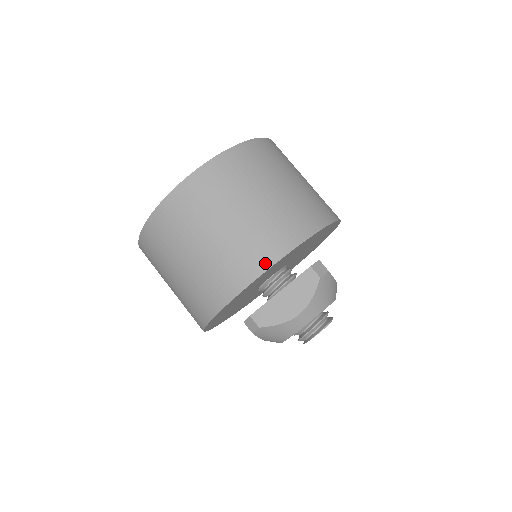
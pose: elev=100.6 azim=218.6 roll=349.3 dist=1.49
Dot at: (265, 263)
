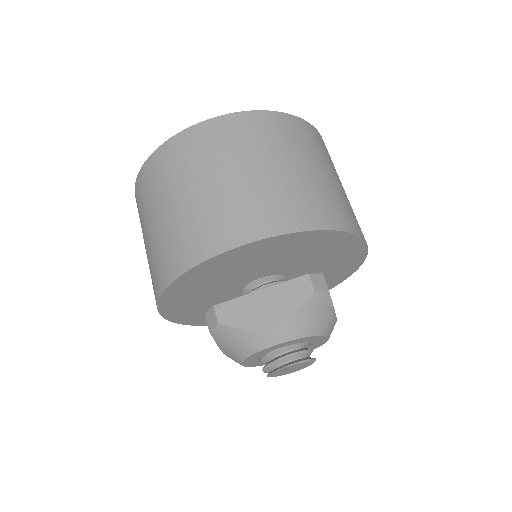
Dot at: (250, 234)
